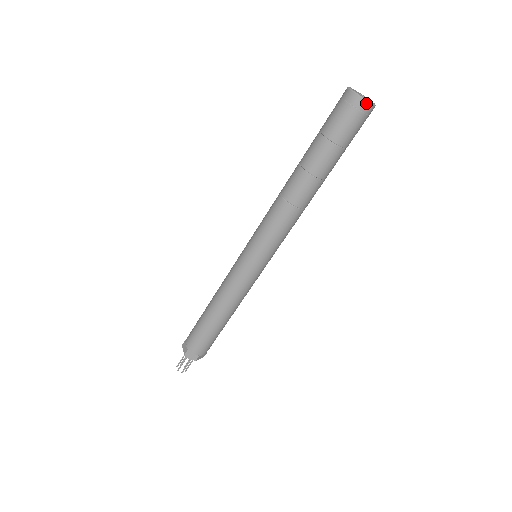
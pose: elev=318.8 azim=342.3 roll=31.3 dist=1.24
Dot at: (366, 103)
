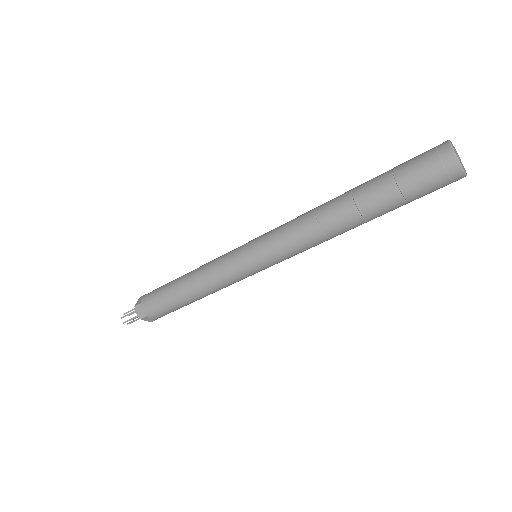
Dot at: (463, 177)
